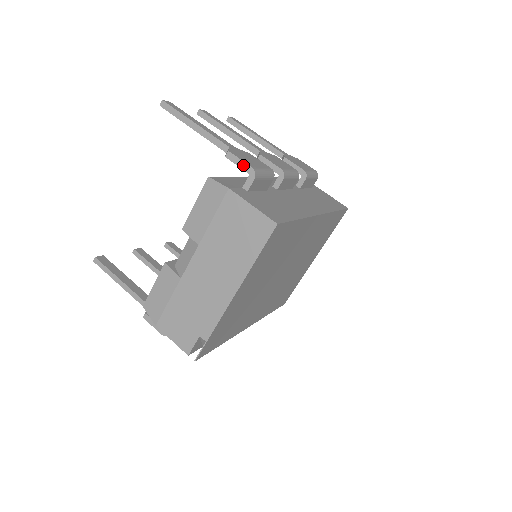
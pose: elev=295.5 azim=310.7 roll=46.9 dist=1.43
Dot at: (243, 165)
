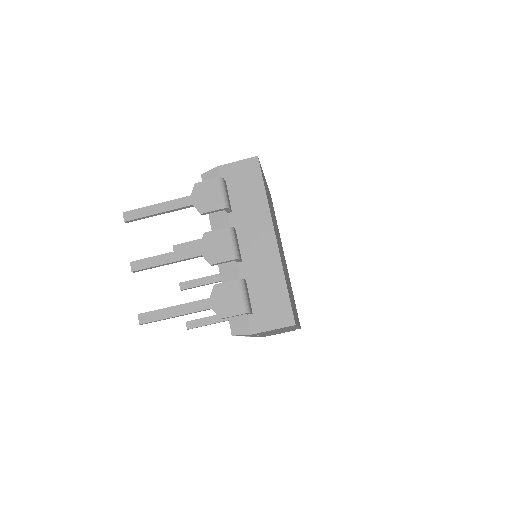
Dot at: occluded
